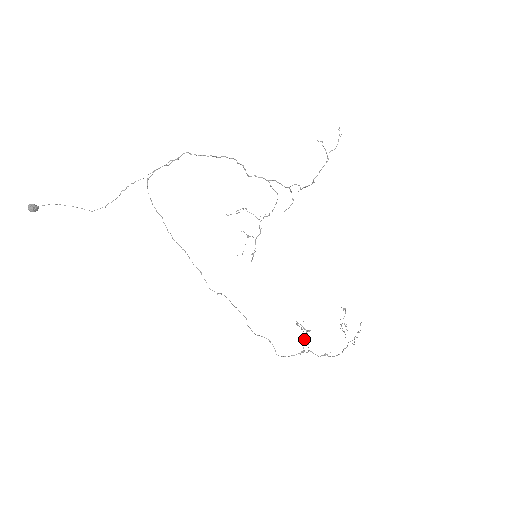
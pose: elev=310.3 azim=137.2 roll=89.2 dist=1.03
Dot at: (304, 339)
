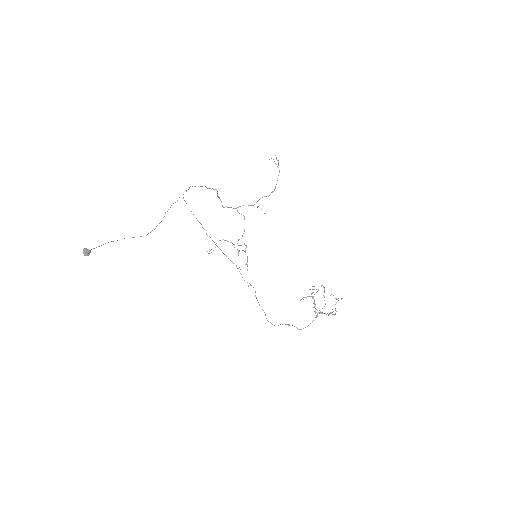
Dot at: (314, 304)
